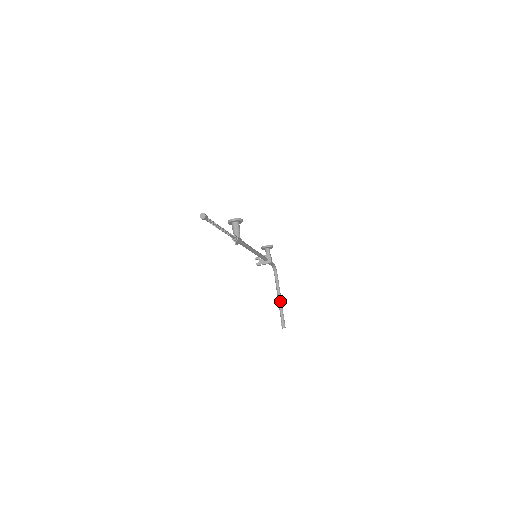
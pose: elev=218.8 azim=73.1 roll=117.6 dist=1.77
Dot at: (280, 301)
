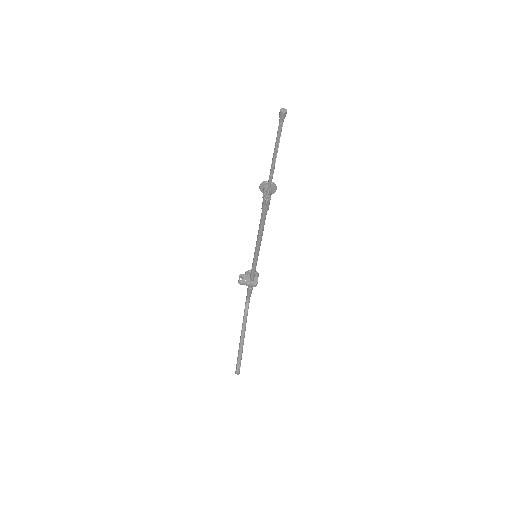
Dot at: (243, 341)
